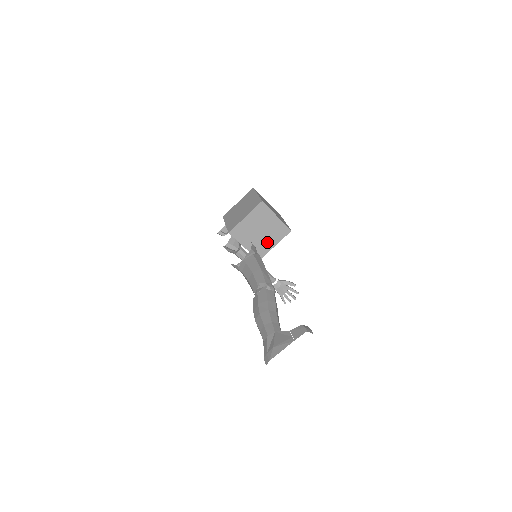
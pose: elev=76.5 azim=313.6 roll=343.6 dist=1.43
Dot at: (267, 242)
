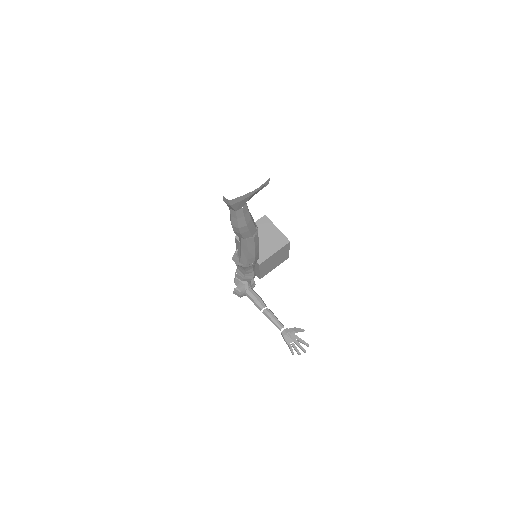
Dot at: (268, 249)
